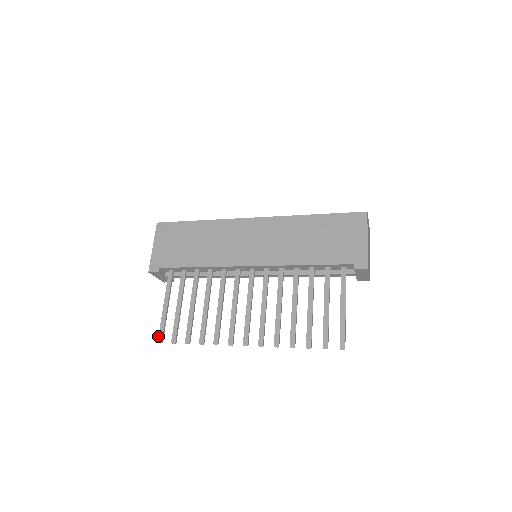
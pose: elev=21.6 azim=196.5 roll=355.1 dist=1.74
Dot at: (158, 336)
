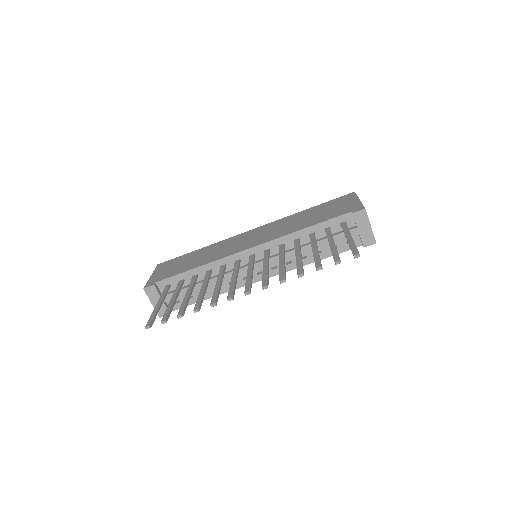
Dot at: (146, 324)
